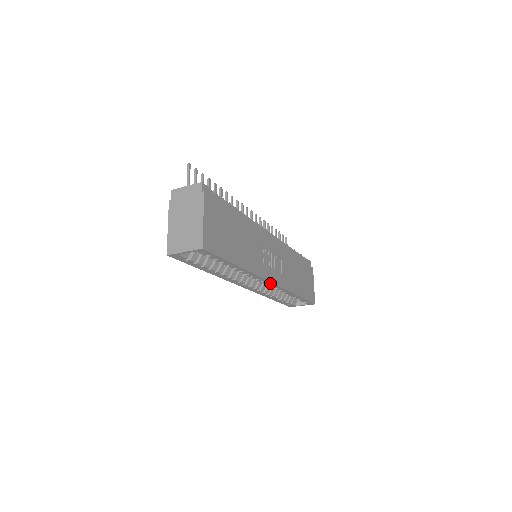
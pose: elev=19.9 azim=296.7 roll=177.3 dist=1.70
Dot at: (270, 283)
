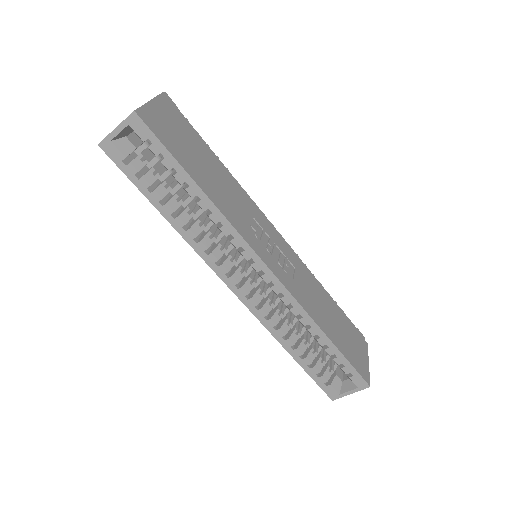
Dot at: (265, 269)
